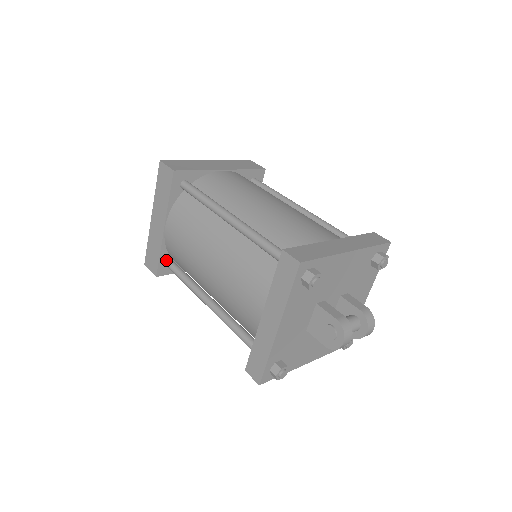
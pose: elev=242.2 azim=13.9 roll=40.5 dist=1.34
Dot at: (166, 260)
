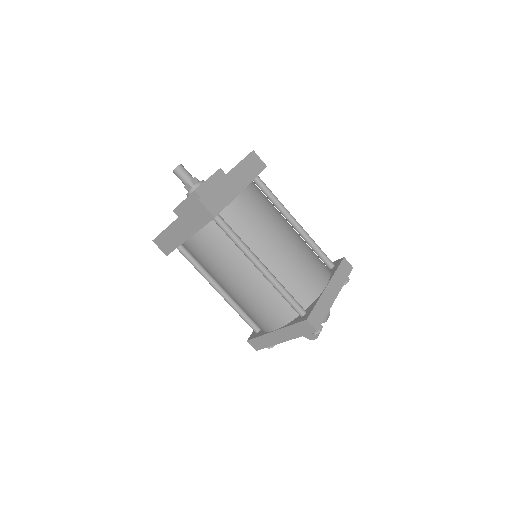
Dot at: occluded
